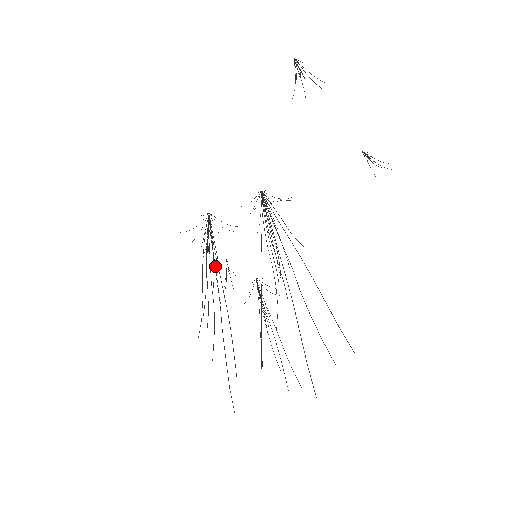
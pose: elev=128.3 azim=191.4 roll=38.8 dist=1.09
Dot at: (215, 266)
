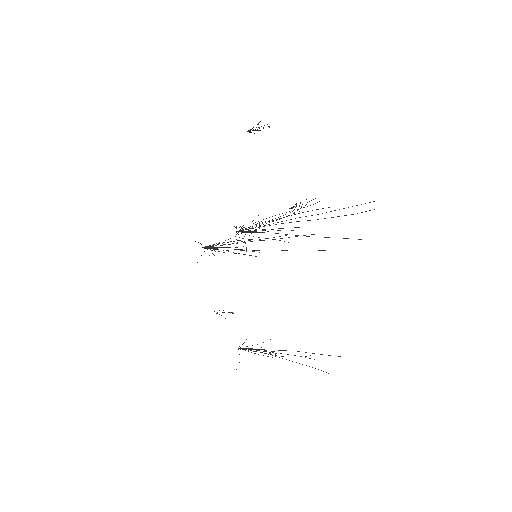
Dot at: (234, 249)
